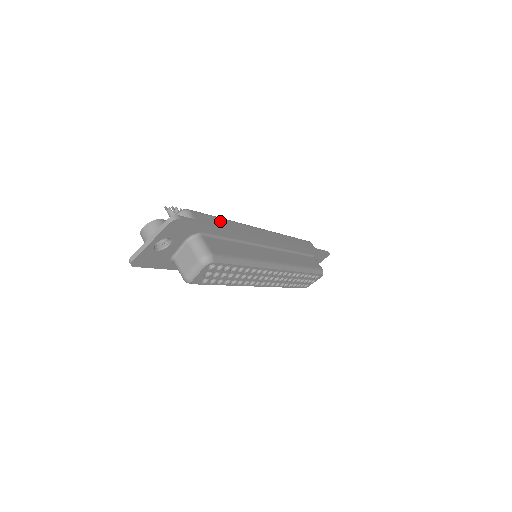
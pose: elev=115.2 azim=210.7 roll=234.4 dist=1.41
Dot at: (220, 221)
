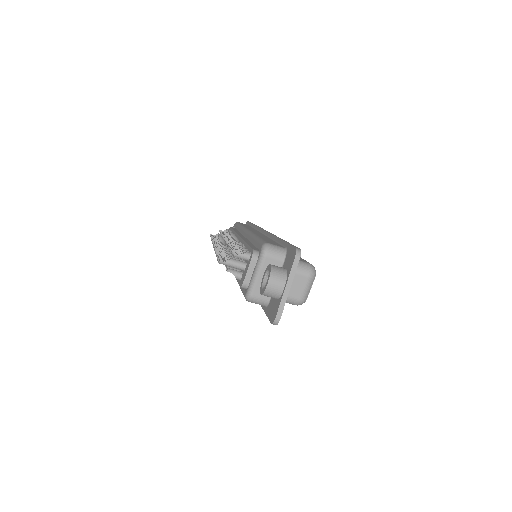
Dot at: (265, 239)
